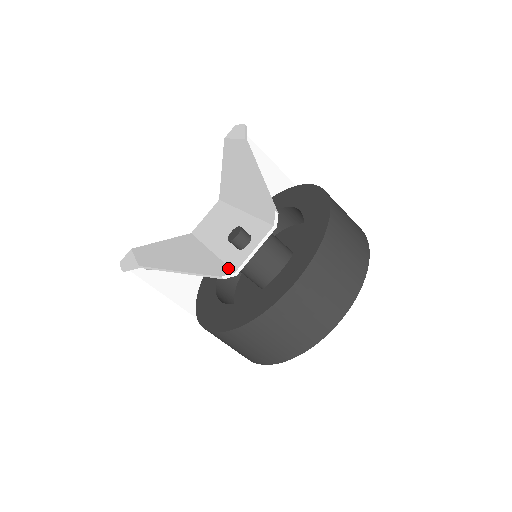
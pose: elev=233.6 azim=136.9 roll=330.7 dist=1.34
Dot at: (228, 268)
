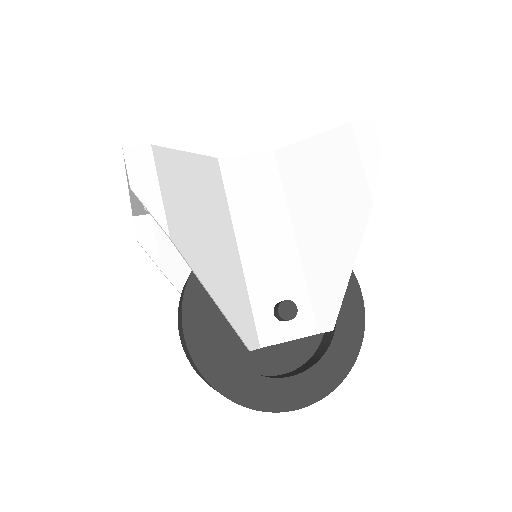
Dot at: (256, 331)
